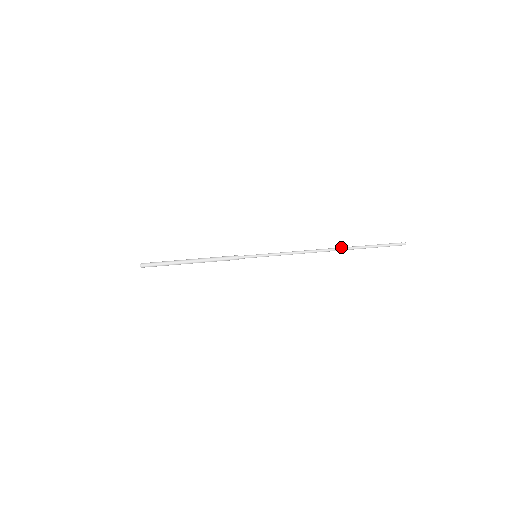
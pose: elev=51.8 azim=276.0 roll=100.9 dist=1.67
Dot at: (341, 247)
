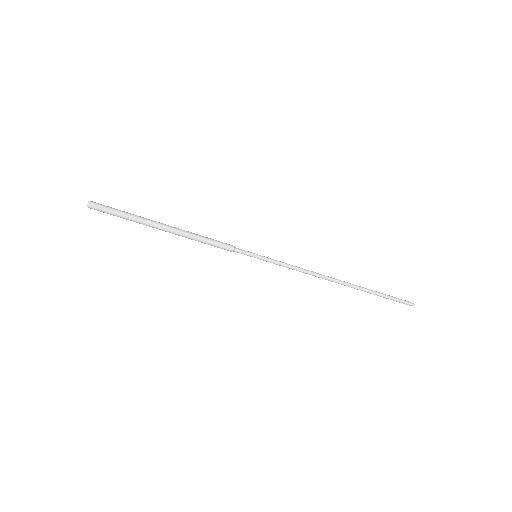
Dot at: occluded
